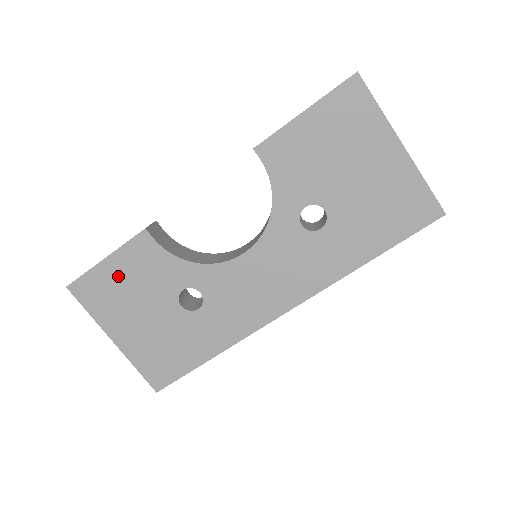
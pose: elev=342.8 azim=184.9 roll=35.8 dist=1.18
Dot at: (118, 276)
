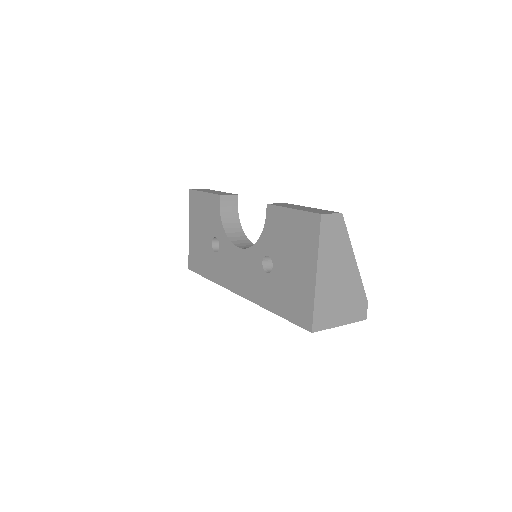
Dot at: (203, 205)
